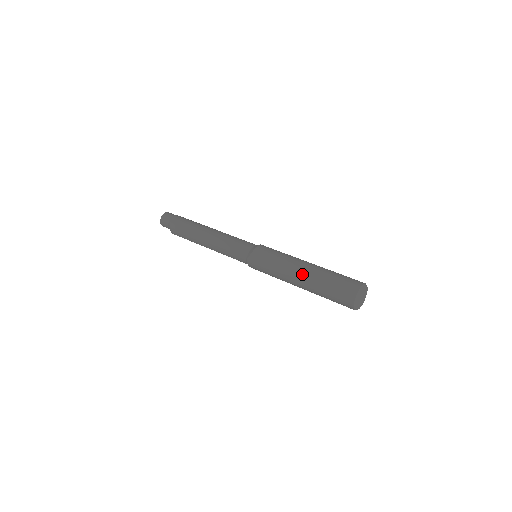
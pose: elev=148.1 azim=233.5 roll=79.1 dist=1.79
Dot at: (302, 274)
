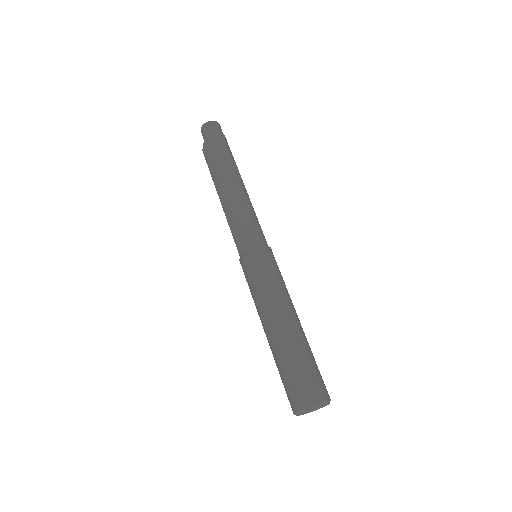
Dot at: (267, 333)
